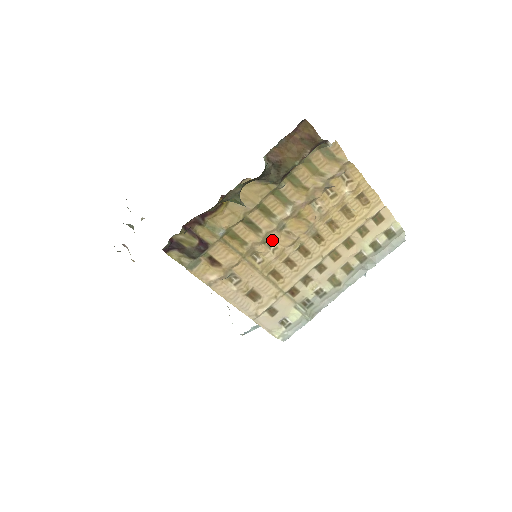
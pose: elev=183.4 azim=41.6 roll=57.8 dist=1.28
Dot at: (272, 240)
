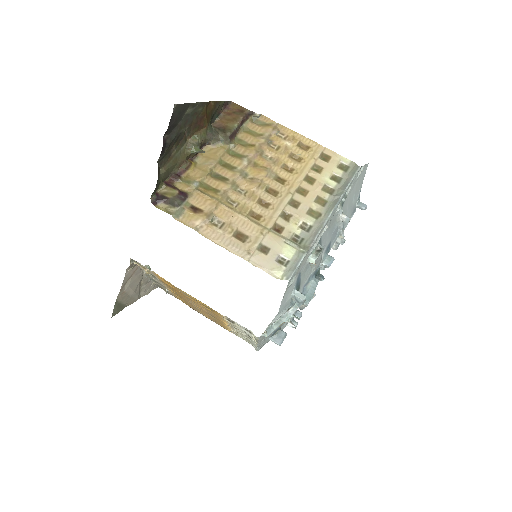
Dot at: (241, 187)
